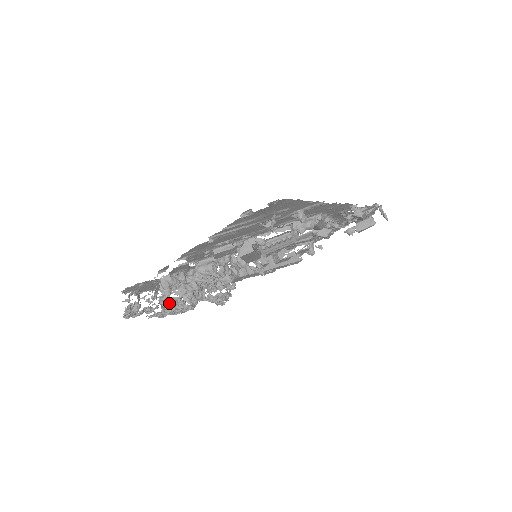
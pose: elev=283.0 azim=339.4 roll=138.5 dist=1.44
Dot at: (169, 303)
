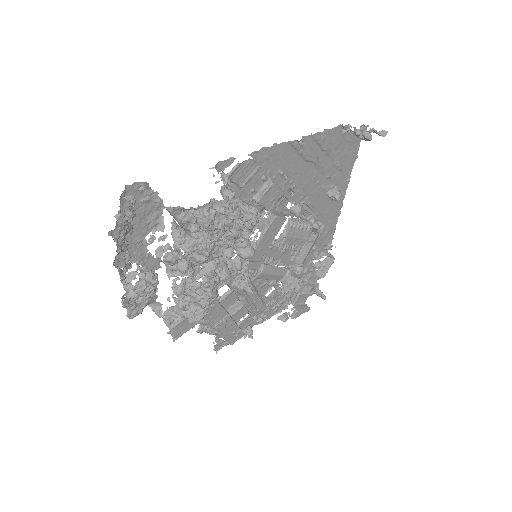
Dot at: (230, 200)
